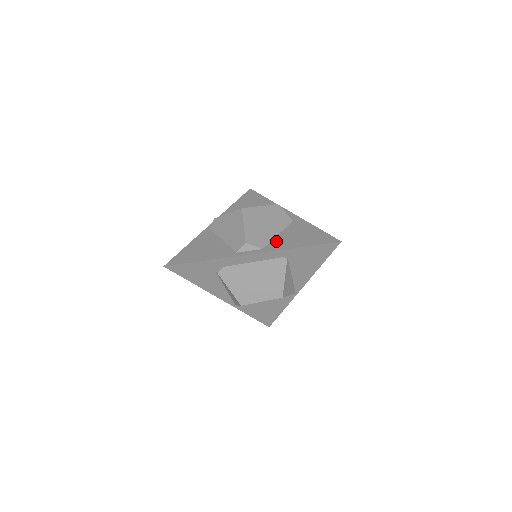
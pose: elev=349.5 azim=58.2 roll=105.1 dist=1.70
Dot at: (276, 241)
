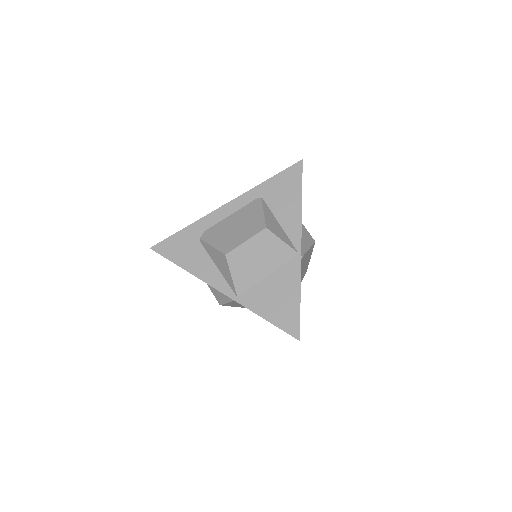
Dot at: occluded
